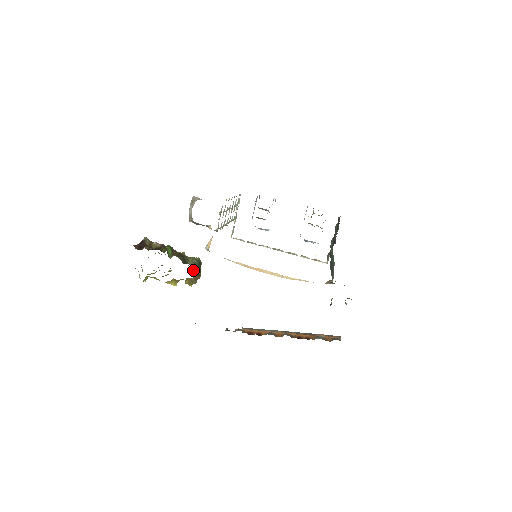
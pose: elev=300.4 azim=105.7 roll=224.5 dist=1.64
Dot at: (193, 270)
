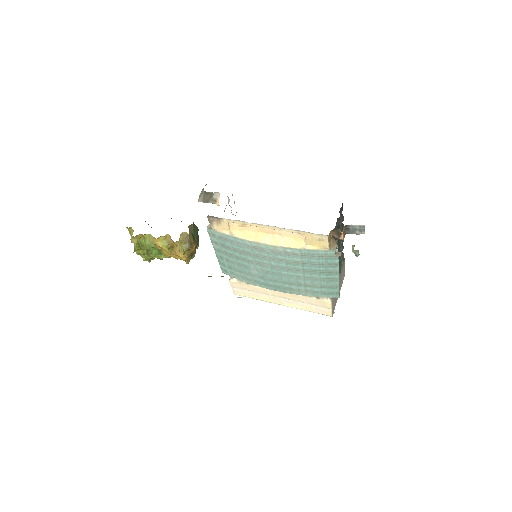
Dot at: (191, 228)
